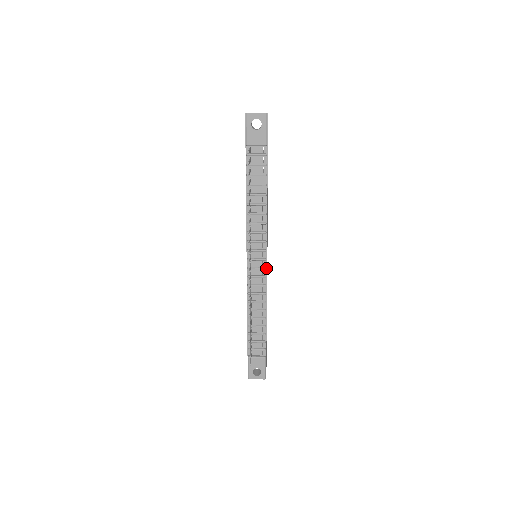
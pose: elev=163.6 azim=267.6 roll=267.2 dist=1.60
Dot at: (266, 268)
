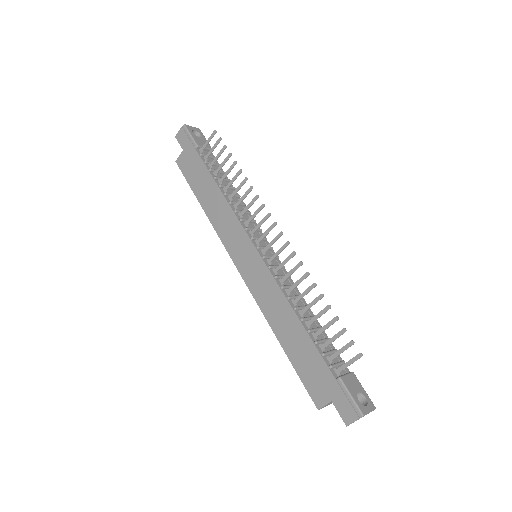
Dot at: (277, 258)
